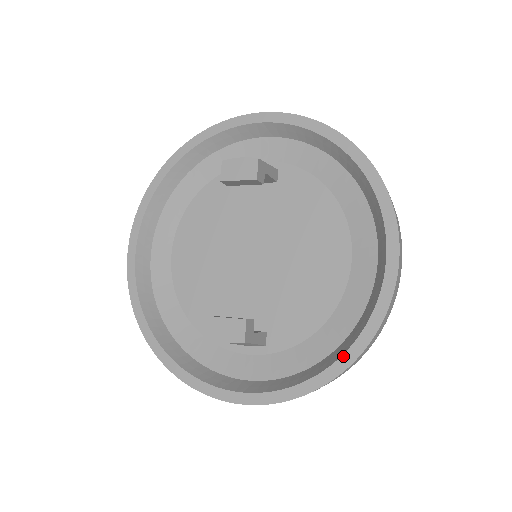
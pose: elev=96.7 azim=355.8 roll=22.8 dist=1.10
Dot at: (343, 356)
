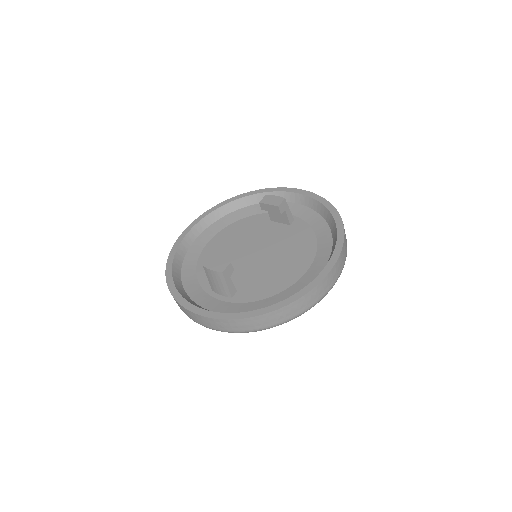
Dot at: (272, 305)
